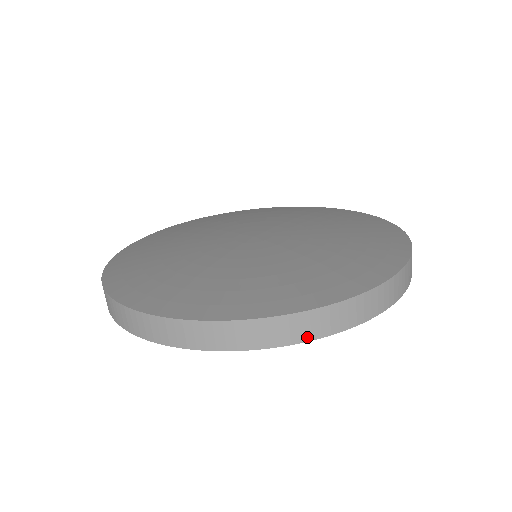
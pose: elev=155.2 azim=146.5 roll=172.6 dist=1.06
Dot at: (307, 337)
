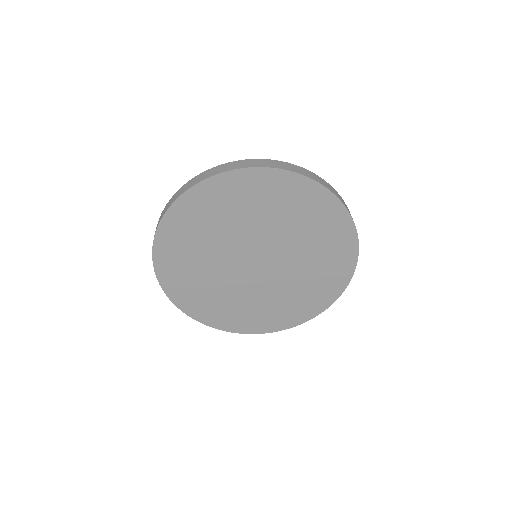
Dot at: (181, 193)
